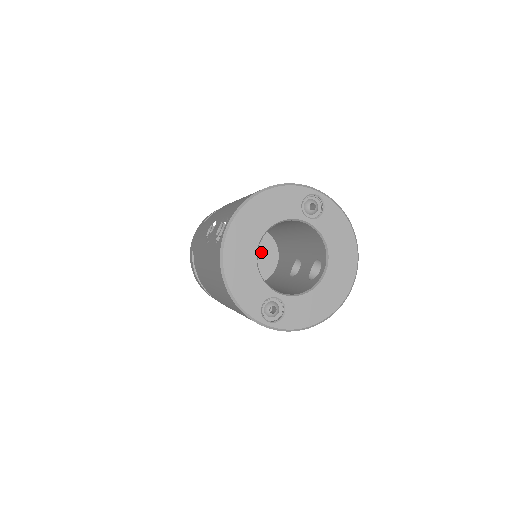
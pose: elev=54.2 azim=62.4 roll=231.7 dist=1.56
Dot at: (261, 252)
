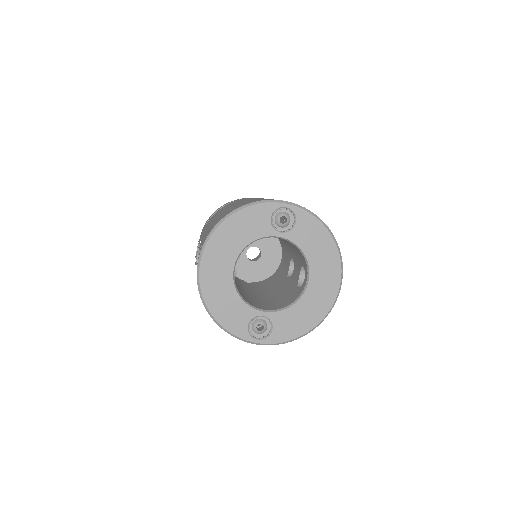
Dot at: (263, 248)
